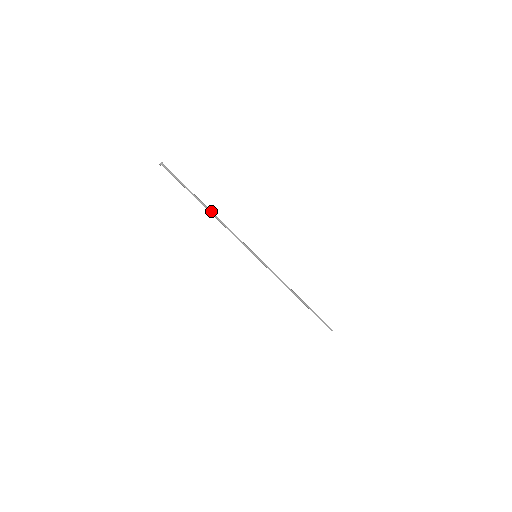
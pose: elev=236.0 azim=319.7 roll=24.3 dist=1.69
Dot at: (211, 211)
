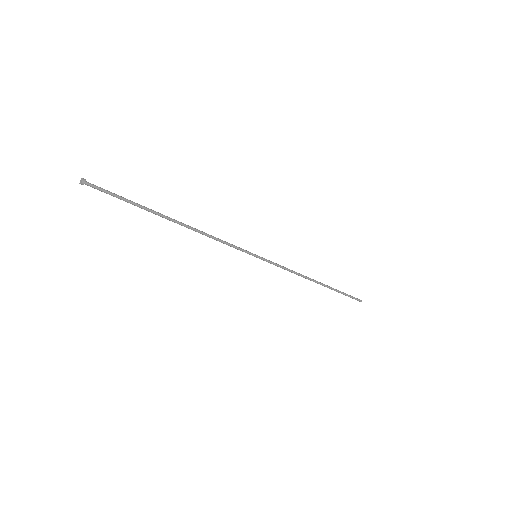
Dot at: (180, 223)
